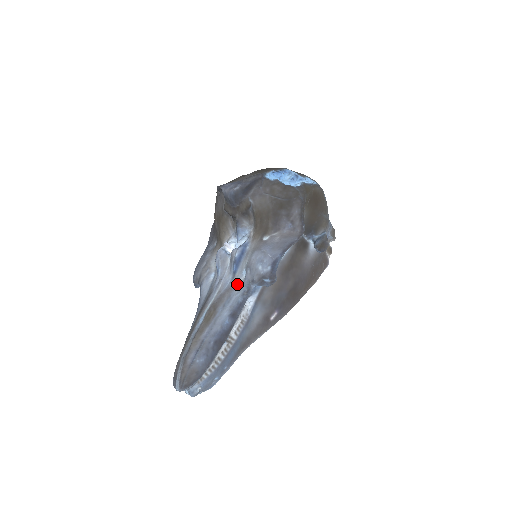
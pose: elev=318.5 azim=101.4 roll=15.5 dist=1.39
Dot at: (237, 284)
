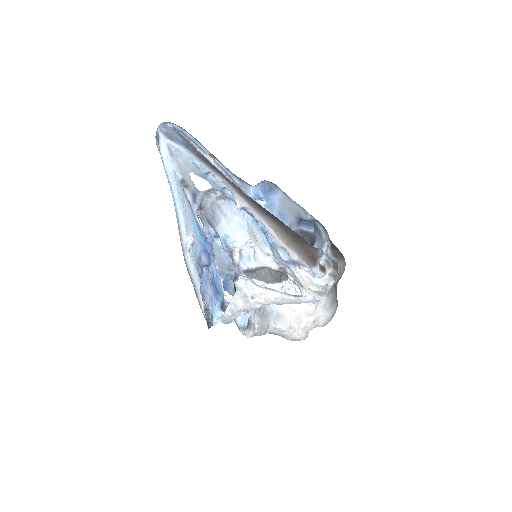
Dot at: occluded
